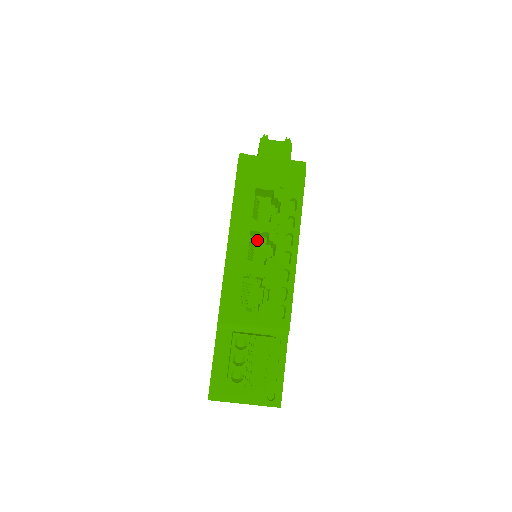
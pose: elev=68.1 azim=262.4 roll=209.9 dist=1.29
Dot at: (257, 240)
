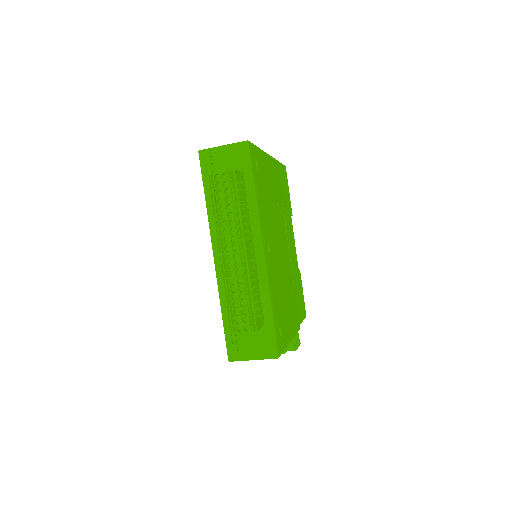
Dot at: occluded
